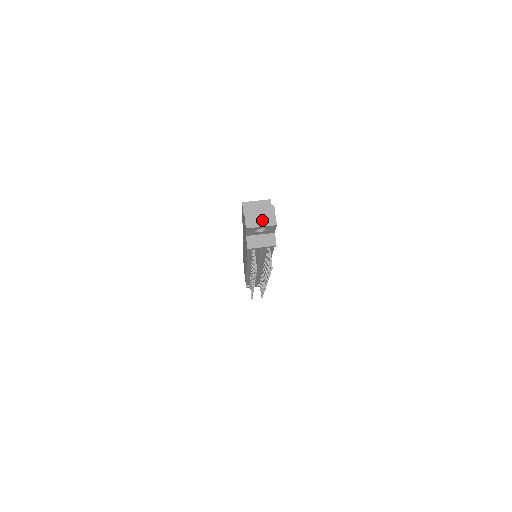
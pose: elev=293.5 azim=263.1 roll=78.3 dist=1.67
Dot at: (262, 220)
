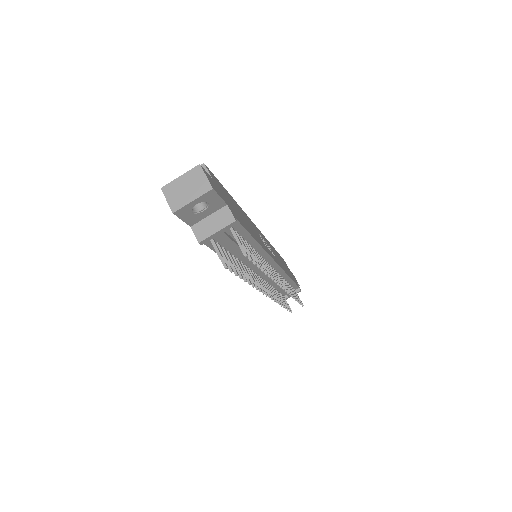
Dot at: (190, 191)
